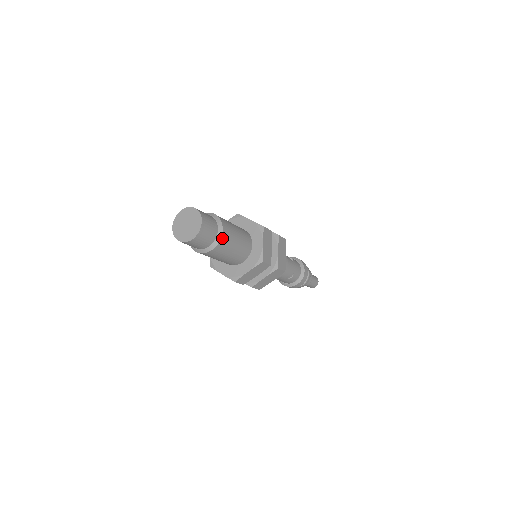
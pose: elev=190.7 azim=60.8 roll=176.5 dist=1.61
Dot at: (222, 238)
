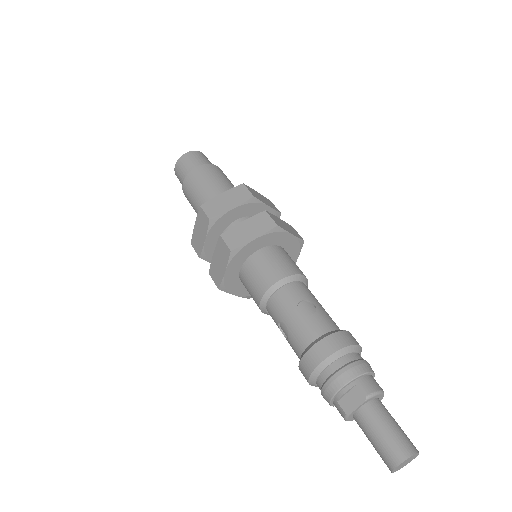
Dot at: (212, 166)
